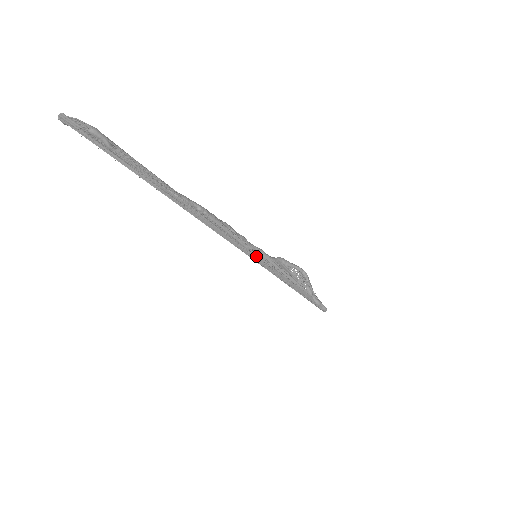
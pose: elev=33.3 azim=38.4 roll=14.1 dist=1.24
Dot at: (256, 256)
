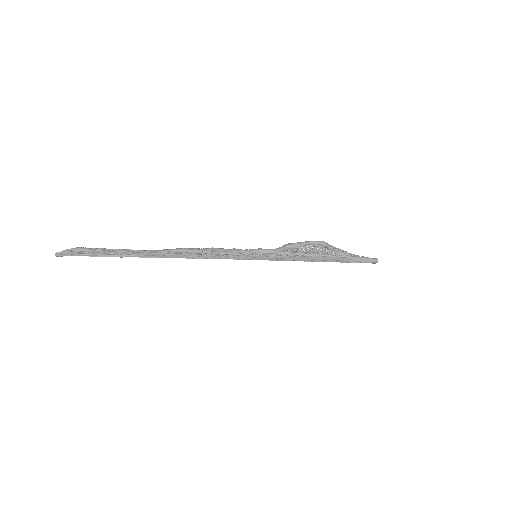
Dot at: (254, 256)
